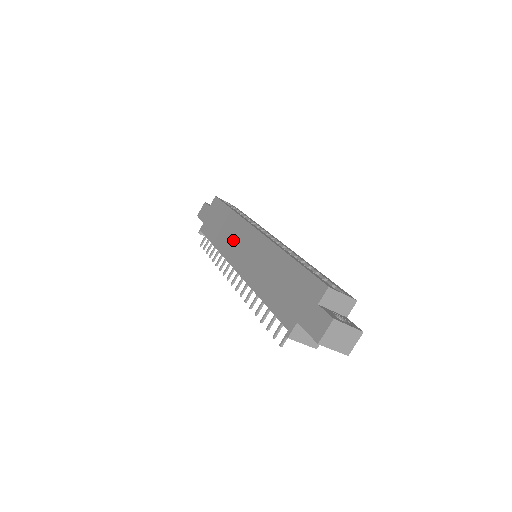
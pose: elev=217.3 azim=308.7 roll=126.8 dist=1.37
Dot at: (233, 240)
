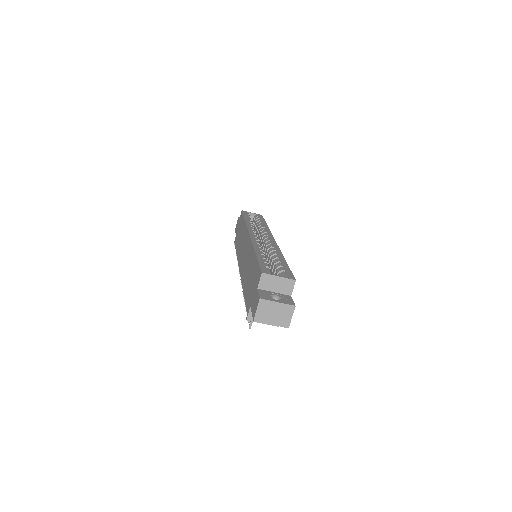
Dot at: (242, 246)
